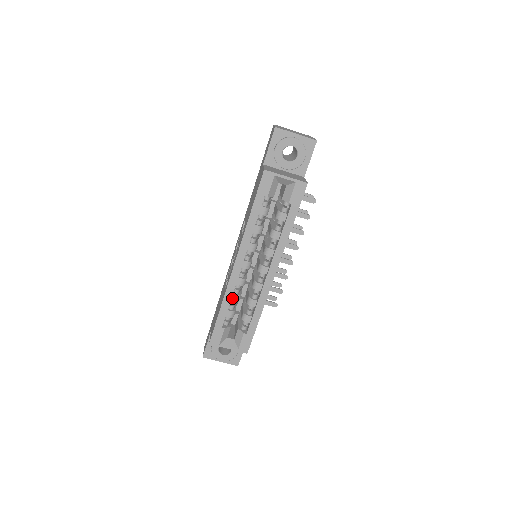
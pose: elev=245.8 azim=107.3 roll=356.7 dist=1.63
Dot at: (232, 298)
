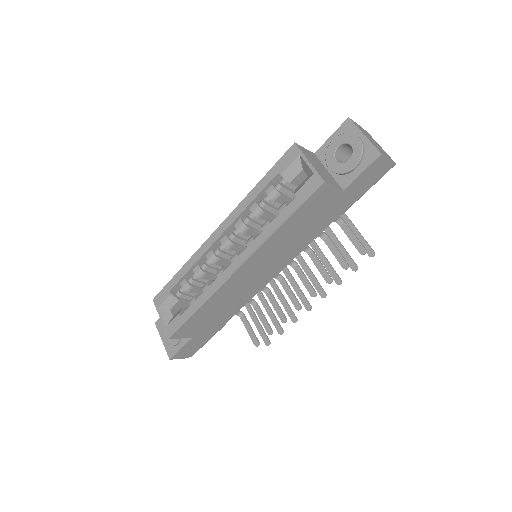
Dot at: (195, 268)
